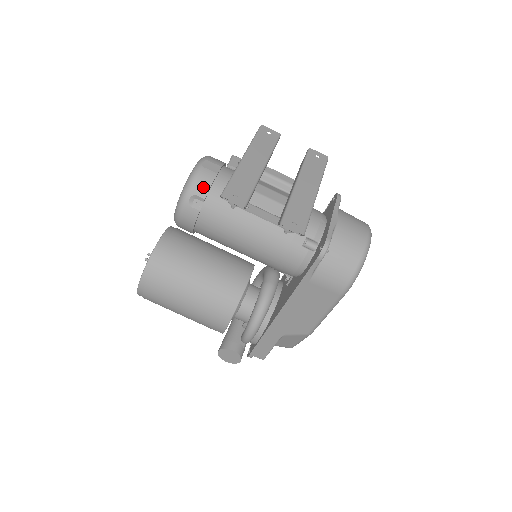
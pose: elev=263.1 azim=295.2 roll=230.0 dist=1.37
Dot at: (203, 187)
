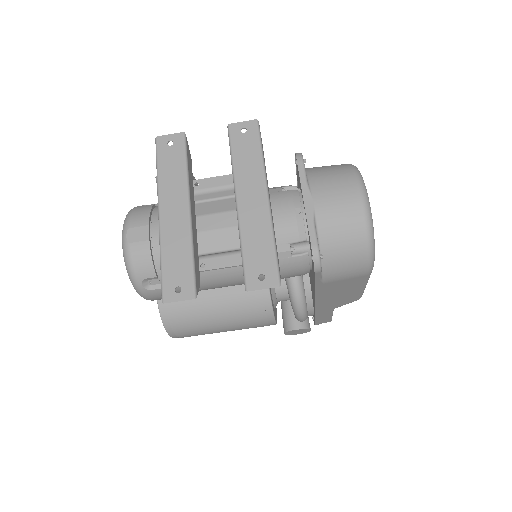
Dot at: (145, 267)
